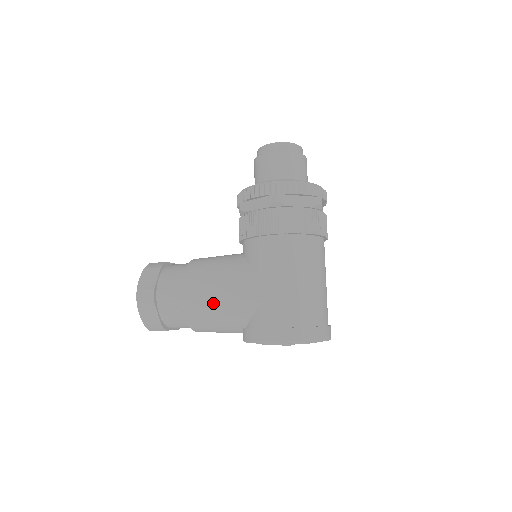
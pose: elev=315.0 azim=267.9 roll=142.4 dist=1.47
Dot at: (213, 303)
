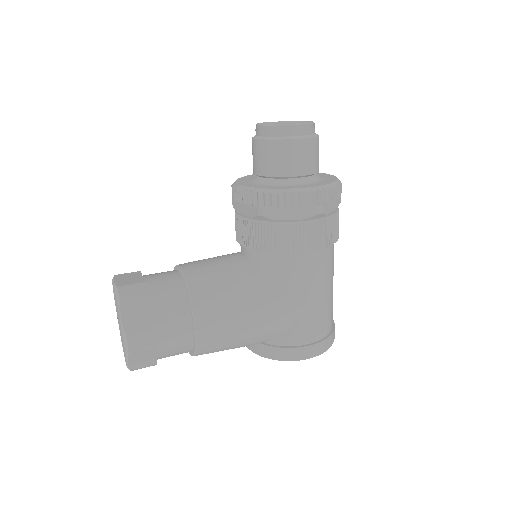
Dot at: (239, 333)
